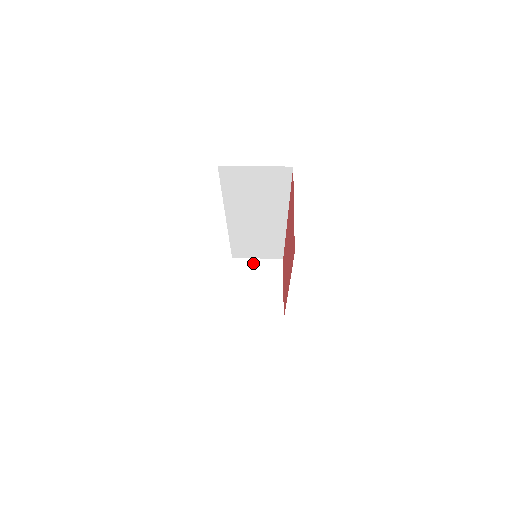
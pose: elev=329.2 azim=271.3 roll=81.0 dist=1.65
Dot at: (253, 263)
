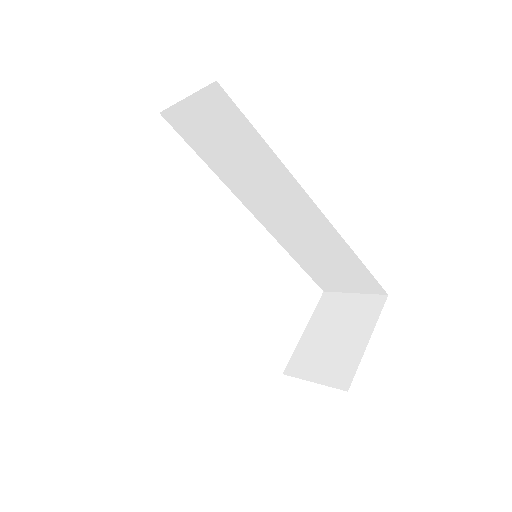
Dot at: (345, 299)
